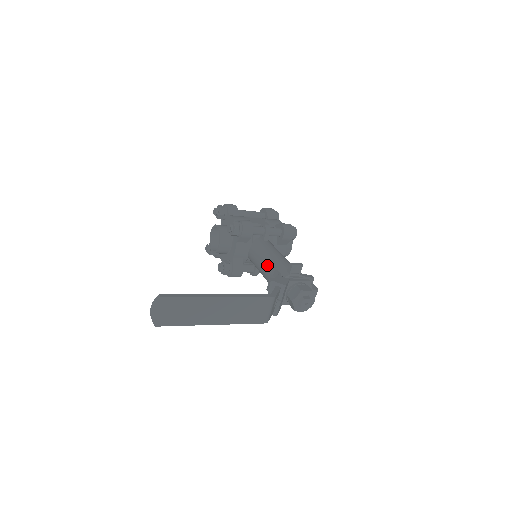
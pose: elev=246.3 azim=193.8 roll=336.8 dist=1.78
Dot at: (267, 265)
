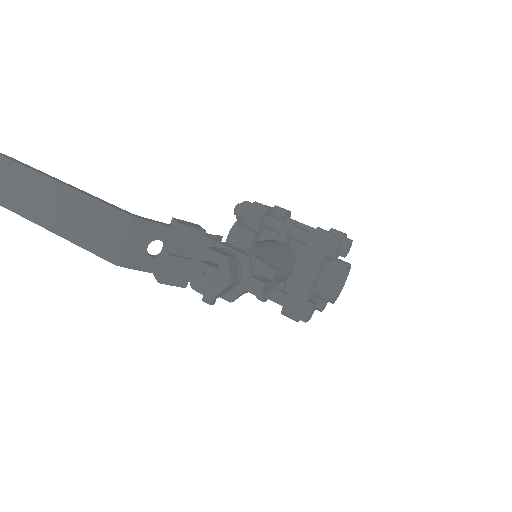
Dot at: occluded
